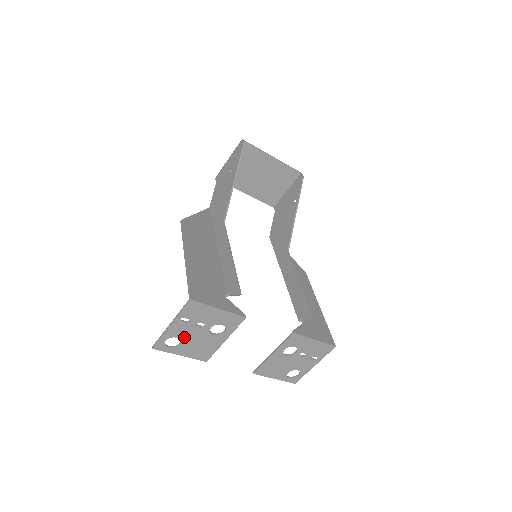
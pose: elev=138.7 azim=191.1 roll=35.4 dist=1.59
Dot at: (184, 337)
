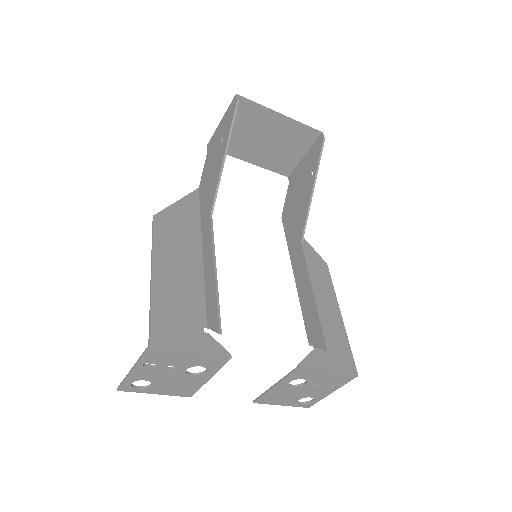
Dot at: (154, 379)
